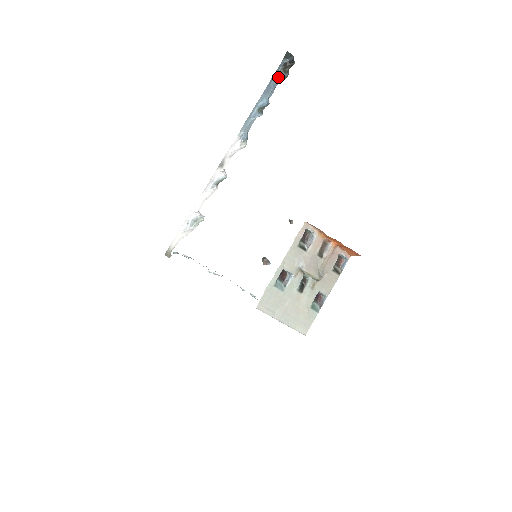
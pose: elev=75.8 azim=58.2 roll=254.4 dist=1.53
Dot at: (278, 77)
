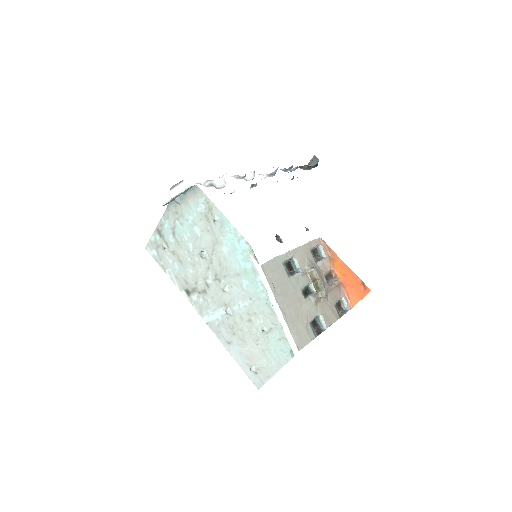
Dot at: (303, 168)
